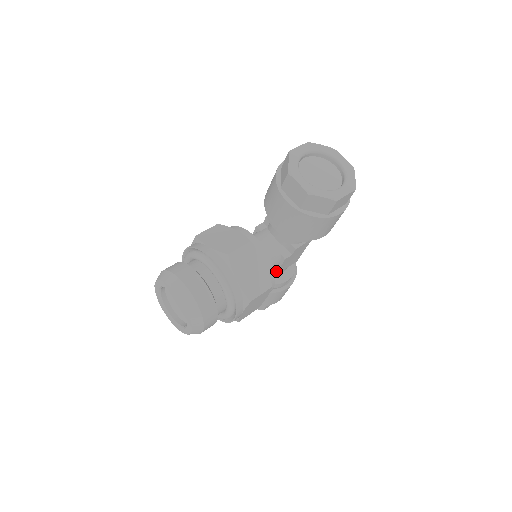
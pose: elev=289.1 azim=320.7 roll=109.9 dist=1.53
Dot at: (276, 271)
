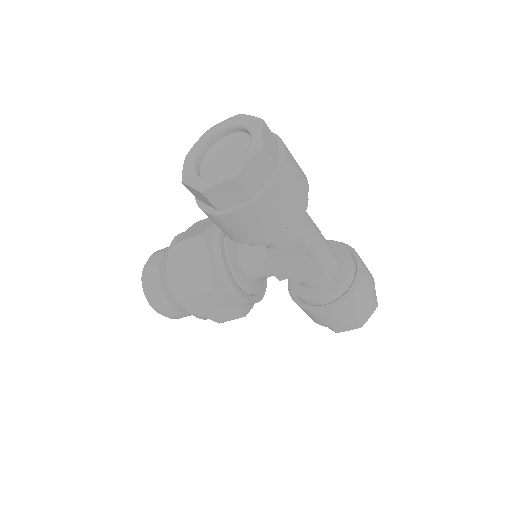
Dot at: (303, 282)
